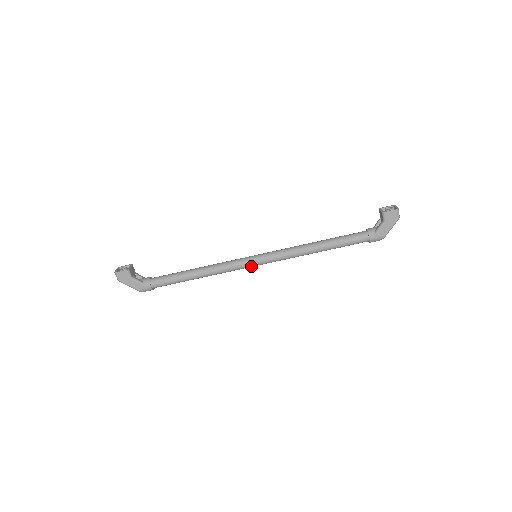
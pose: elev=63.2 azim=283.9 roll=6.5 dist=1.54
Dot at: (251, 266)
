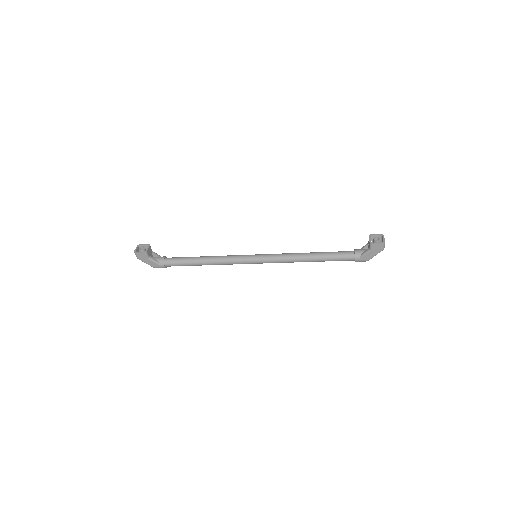
Dot at: (251, 263)
